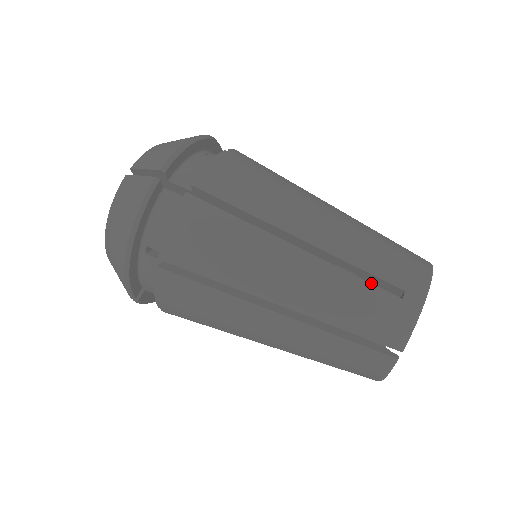
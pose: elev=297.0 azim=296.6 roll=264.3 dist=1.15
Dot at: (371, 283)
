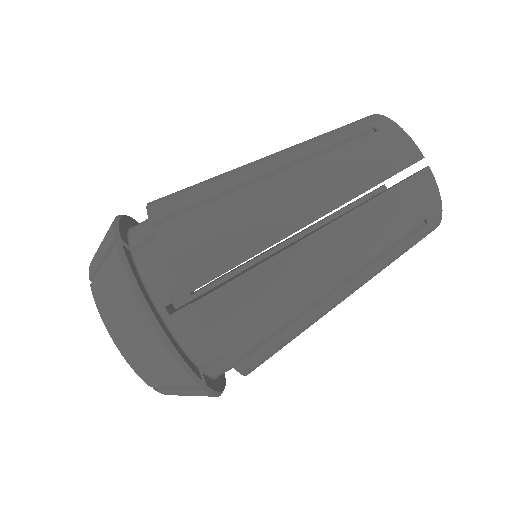
Dot at: occluded
